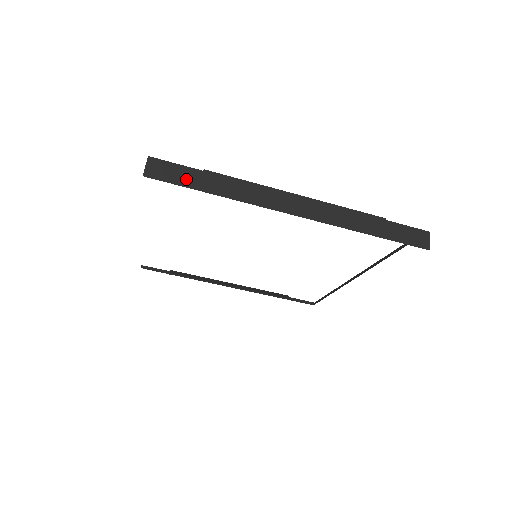
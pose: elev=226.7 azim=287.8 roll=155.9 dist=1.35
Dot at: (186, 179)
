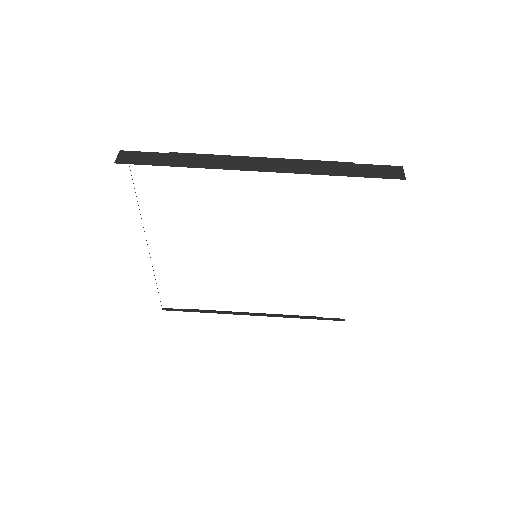
Dot at: (153, 160)
